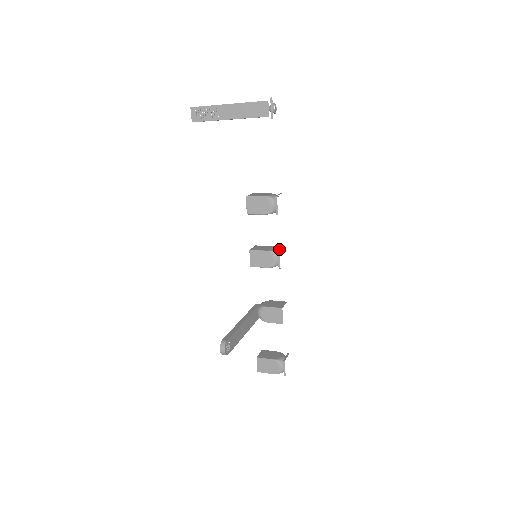
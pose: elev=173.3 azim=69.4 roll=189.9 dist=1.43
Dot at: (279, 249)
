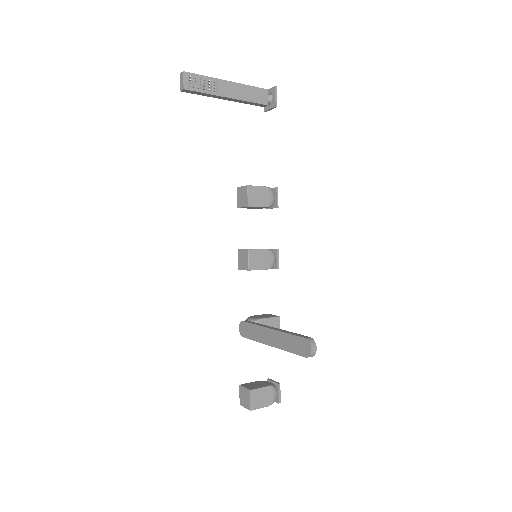
Dot at: occluded
